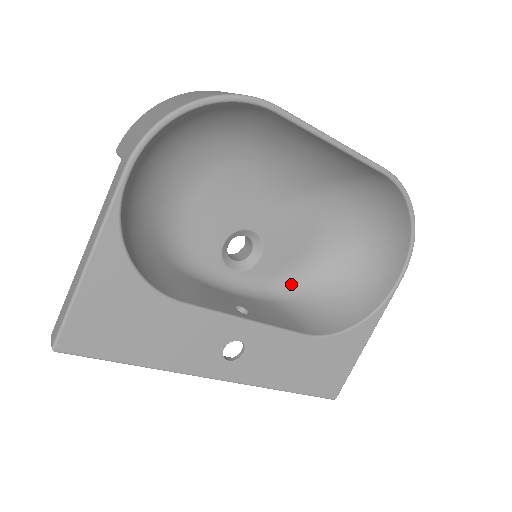
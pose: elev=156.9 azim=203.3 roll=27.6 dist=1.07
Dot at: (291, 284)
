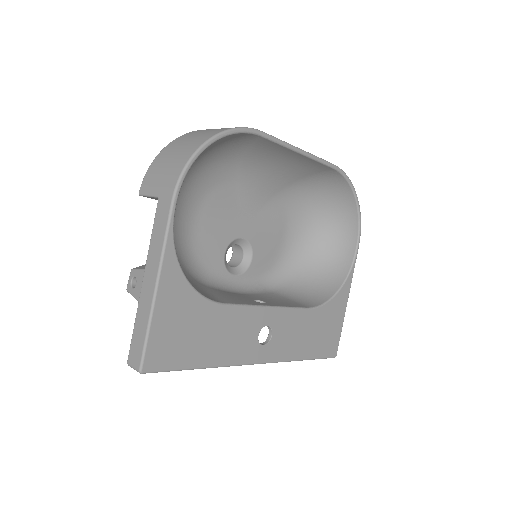
Dot at: (277, 275)
